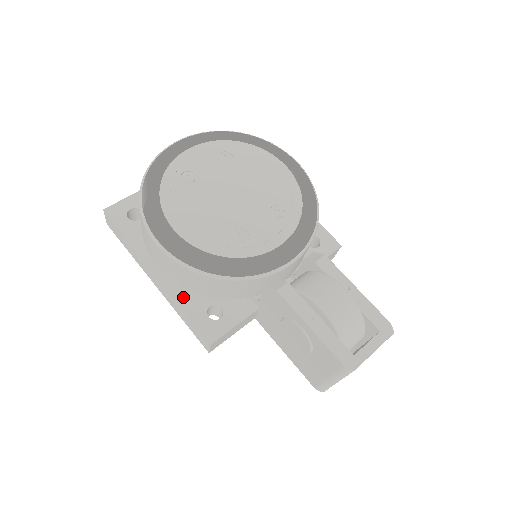
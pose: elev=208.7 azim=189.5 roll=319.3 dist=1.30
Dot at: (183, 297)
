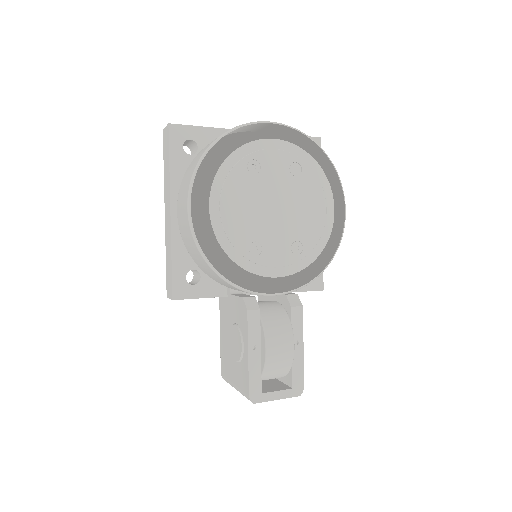
Dot at: (178, 248)
